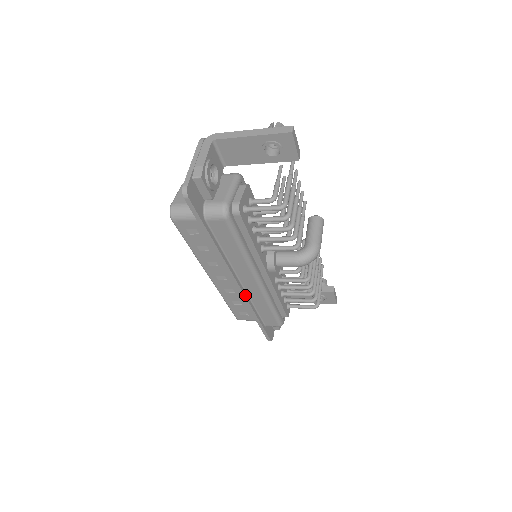
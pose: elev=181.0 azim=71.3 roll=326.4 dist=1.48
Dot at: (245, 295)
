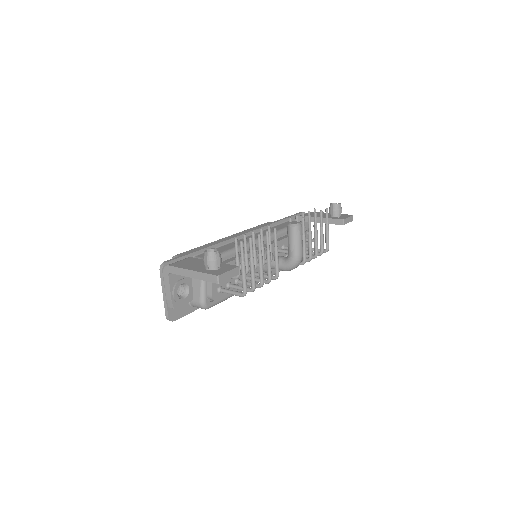
Dot at: occluded
